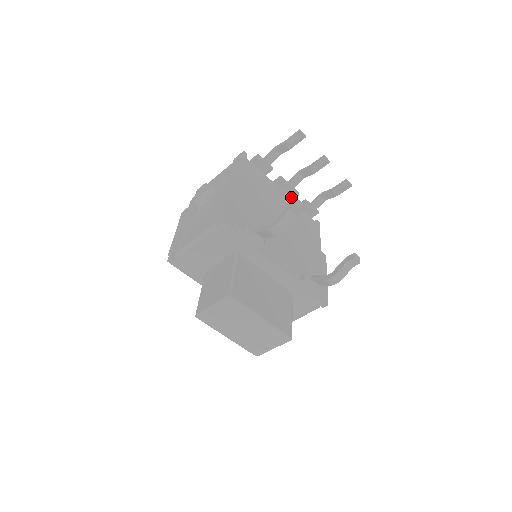
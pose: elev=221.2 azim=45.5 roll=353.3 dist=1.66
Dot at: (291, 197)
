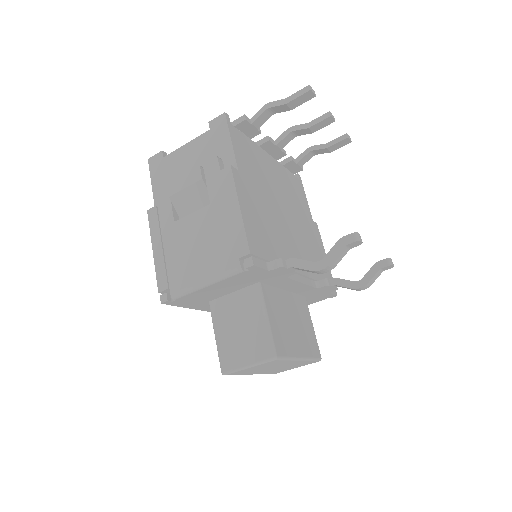
Dot at: (276, 158)
